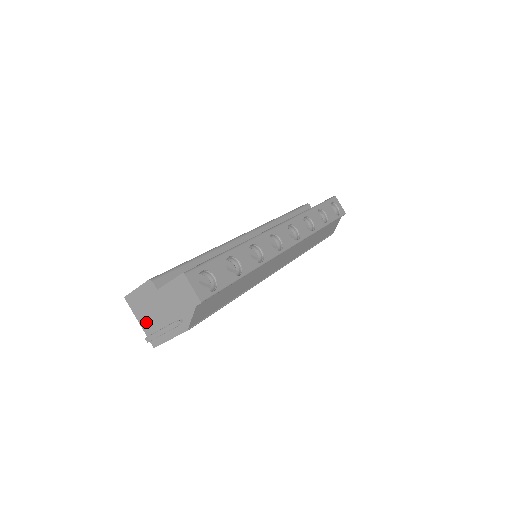
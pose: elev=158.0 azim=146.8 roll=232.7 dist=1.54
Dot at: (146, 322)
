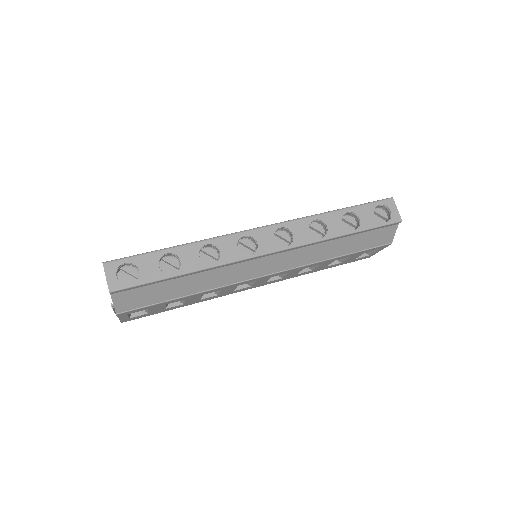
Dot at: occluded
